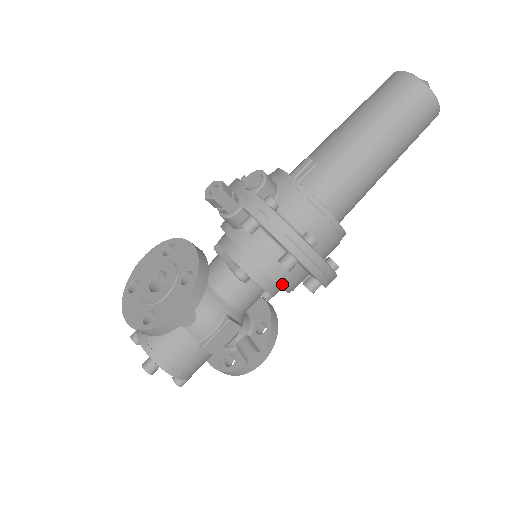
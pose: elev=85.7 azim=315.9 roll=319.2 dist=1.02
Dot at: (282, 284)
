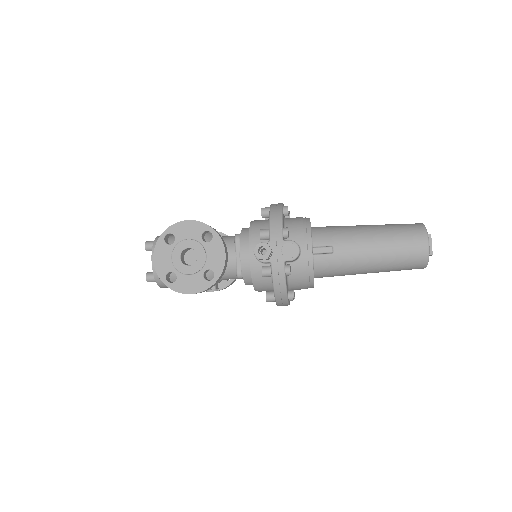
Dot at: (258, 291)
